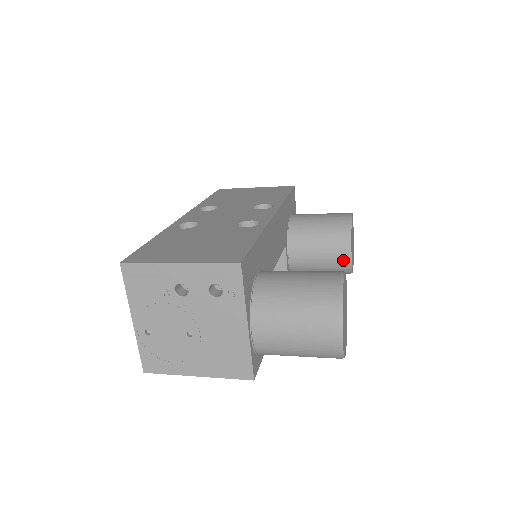
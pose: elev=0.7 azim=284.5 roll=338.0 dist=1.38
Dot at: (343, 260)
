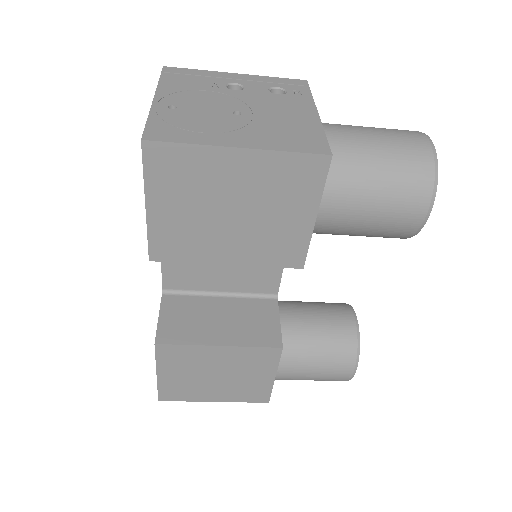
Dot at: (348, 324)
